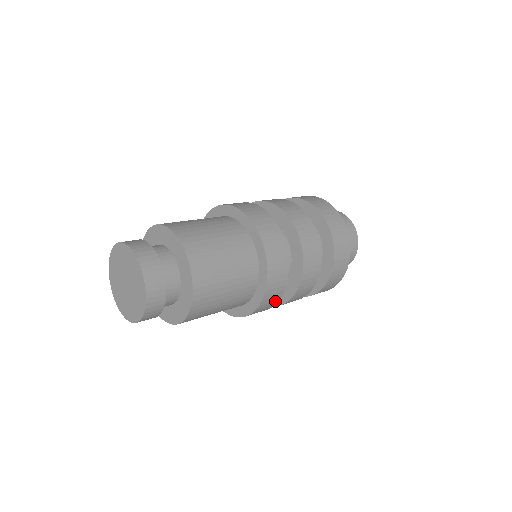
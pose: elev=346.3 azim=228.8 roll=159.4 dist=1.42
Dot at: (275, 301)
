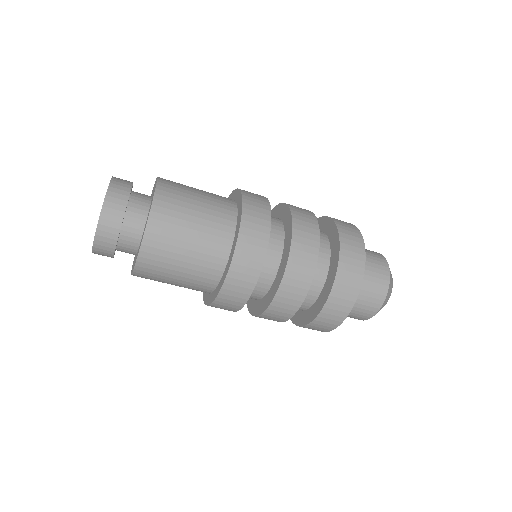
Dot at: (252, 277)
